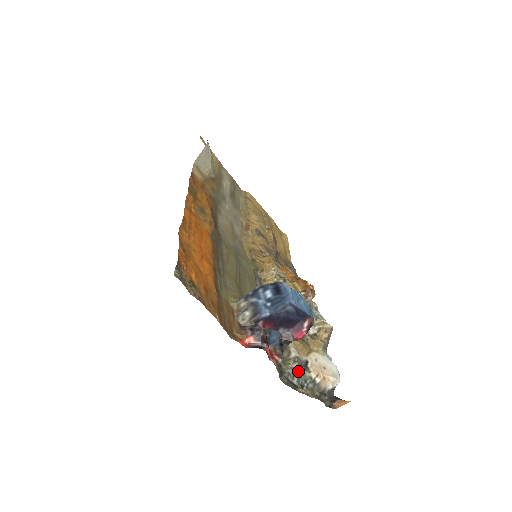
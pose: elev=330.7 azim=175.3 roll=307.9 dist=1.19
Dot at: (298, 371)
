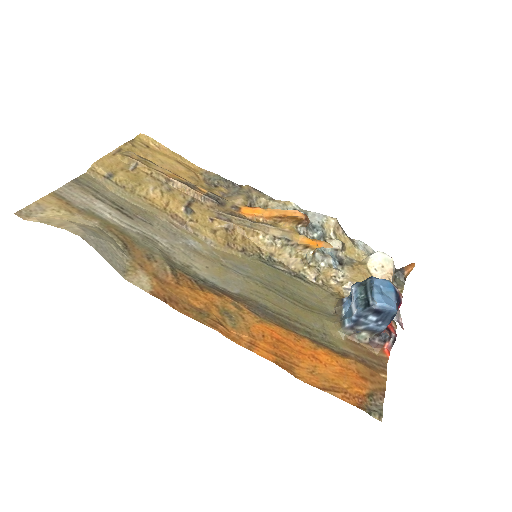
Dot at: occluded
